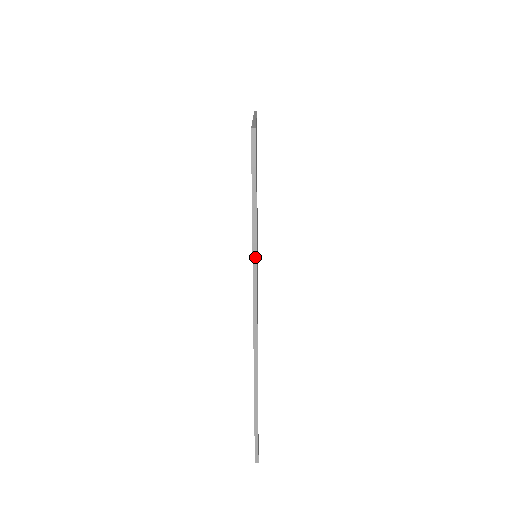
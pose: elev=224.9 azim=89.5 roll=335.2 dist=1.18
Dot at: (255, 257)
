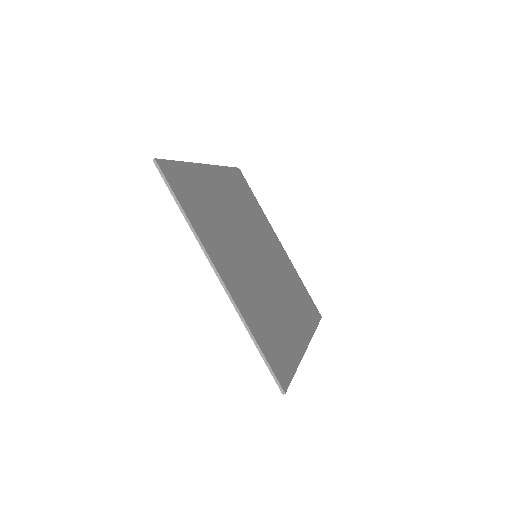
Dot at: (195, 234)
